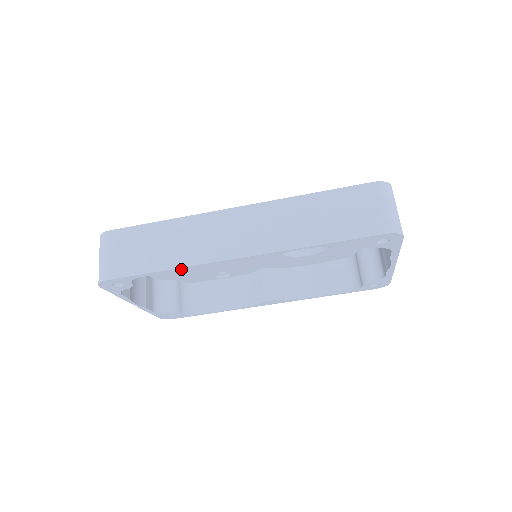
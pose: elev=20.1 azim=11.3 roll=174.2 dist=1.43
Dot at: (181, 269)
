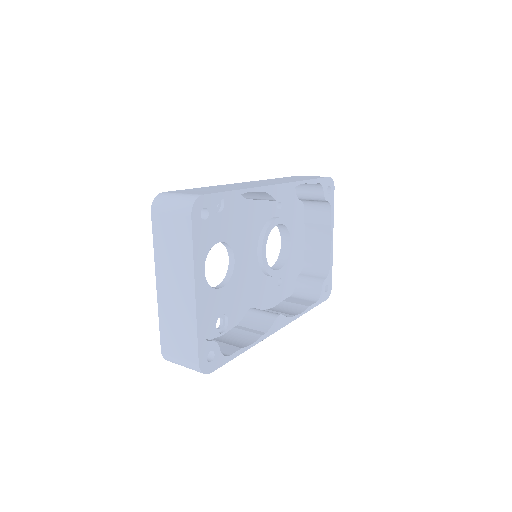
Dot at: occluded
